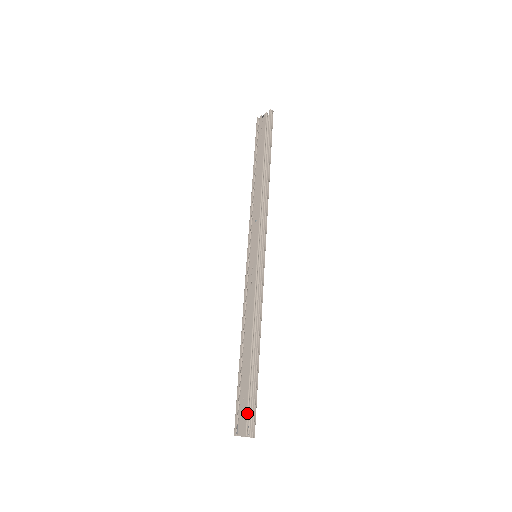
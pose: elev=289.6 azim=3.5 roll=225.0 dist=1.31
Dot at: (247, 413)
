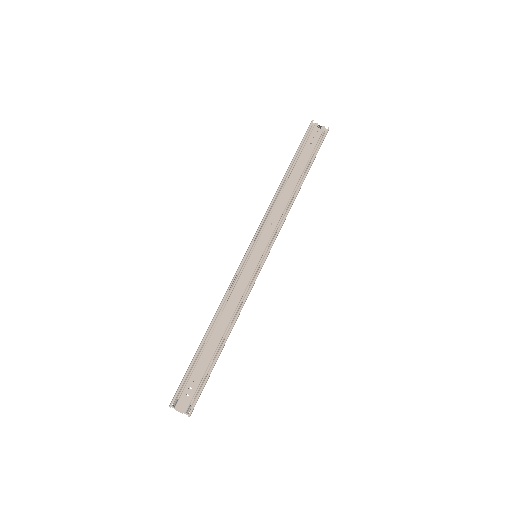
Dot at: (194, 395)
